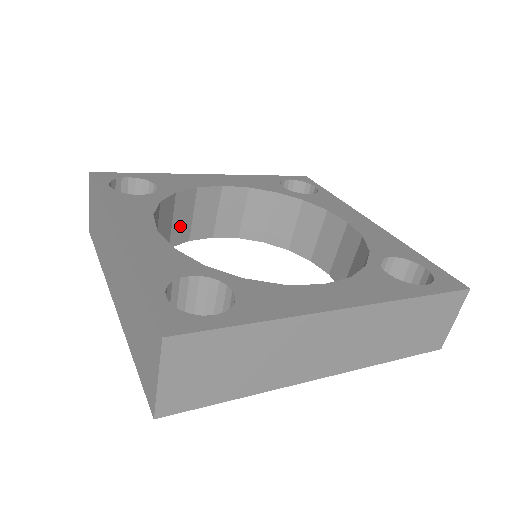
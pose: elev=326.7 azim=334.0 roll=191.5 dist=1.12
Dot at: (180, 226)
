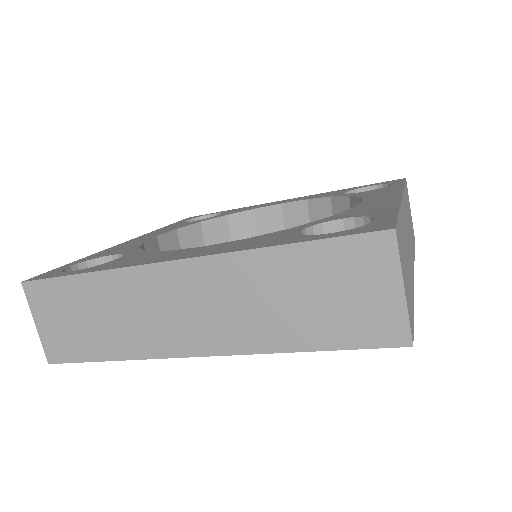
Dot at: occluded
